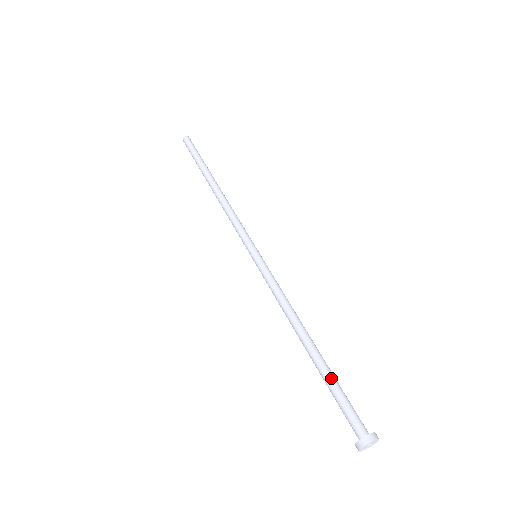
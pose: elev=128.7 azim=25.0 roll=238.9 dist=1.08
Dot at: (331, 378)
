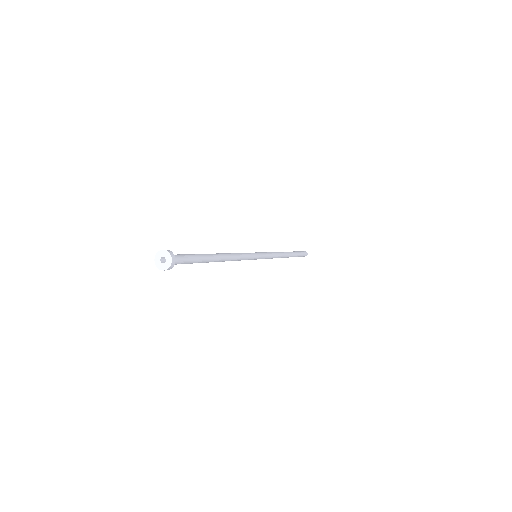
Dot at: (199, 254)
